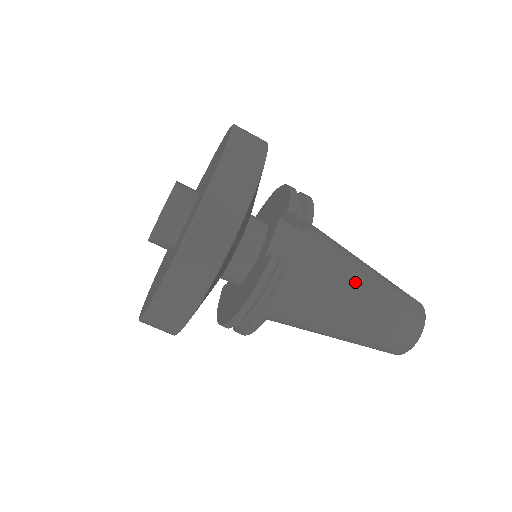
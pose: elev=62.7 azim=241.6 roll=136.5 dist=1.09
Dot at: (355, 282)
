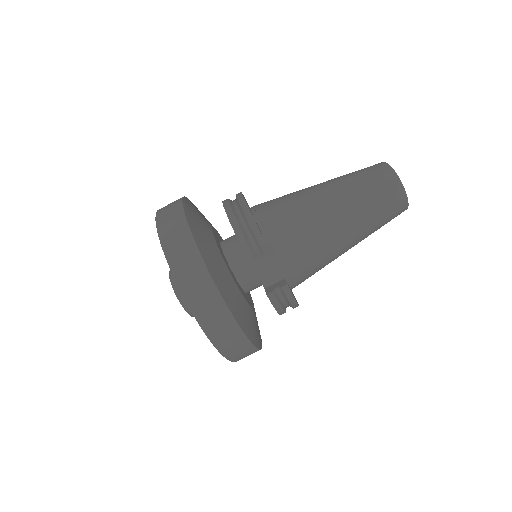
Dot at: (331, 231)
